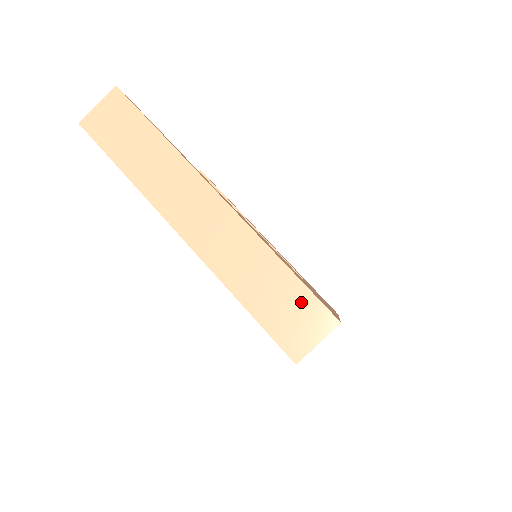
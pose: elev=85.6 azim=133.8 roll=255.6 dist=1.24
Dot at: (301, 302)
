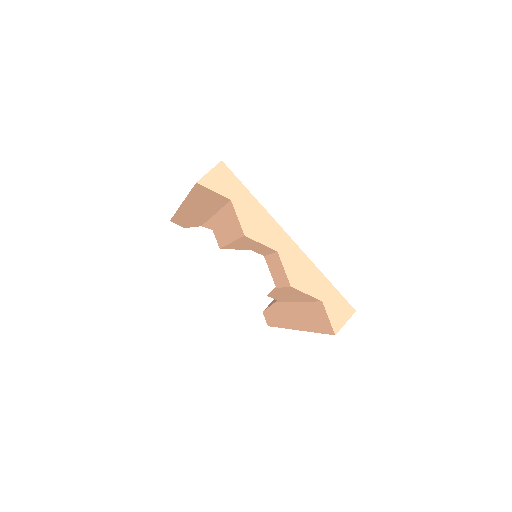
Dot at: occluded
